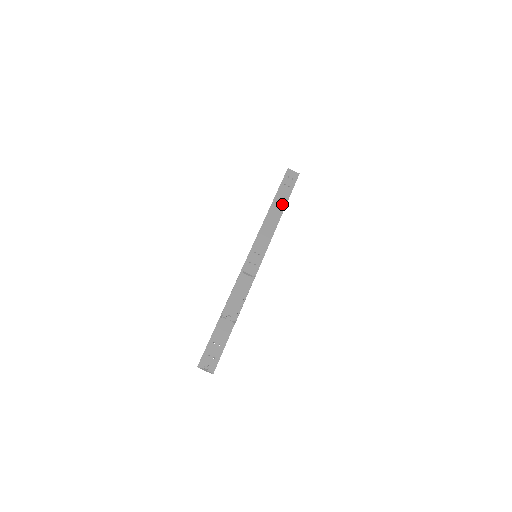
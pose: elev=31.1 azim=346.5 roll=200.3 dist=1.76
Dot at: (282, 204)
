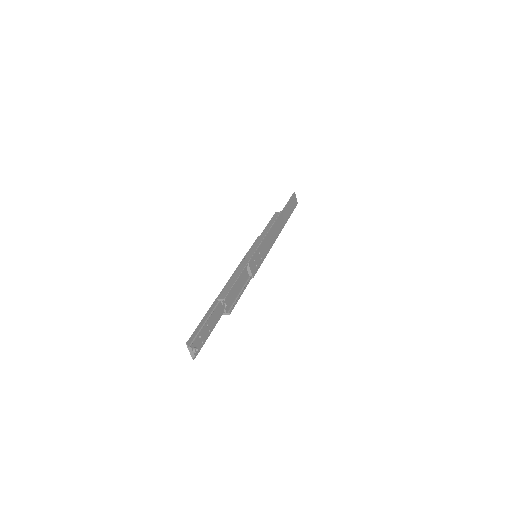
Dot at: (284, 222)
